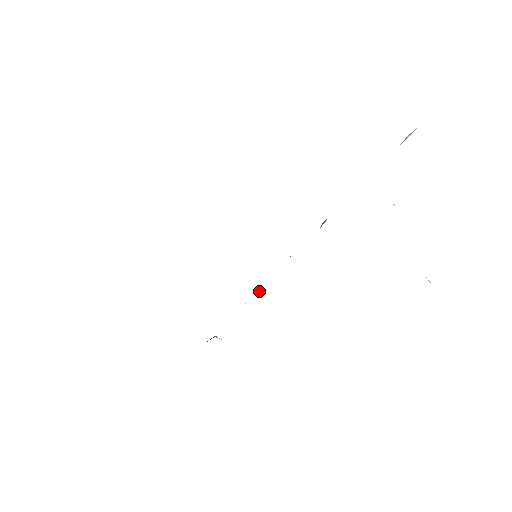
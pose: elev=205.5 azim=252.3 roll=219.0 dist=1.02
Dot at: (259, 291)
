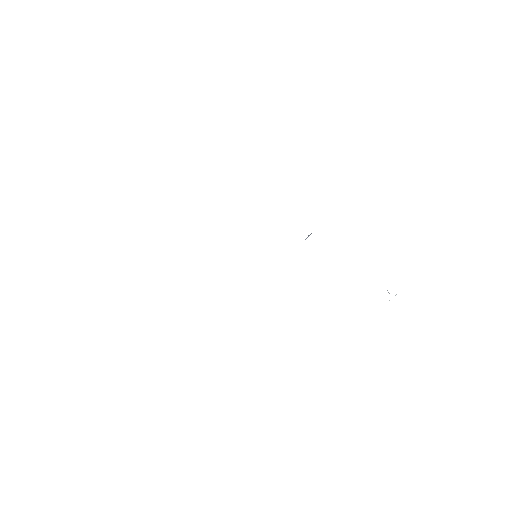
Dot at: occluded
